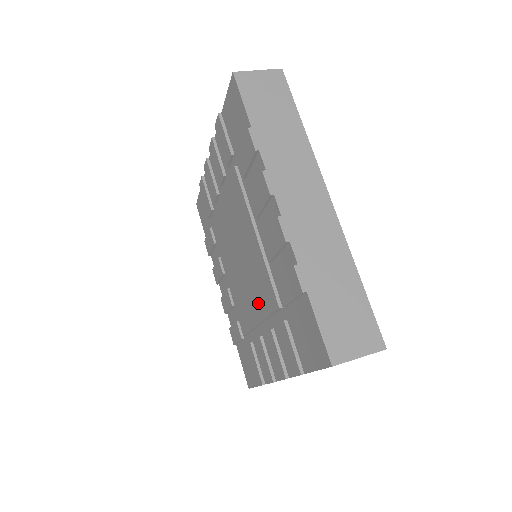
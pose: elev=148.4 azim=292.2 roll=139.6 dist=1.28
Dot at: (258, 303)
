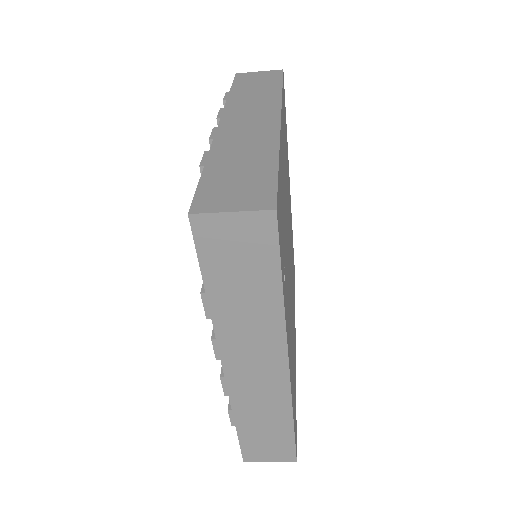
Dot at: occluded
